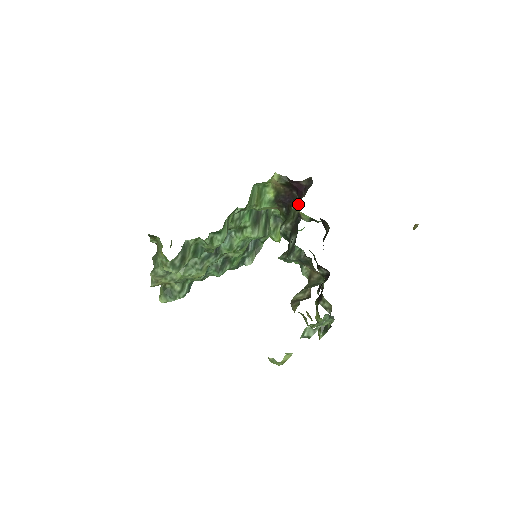
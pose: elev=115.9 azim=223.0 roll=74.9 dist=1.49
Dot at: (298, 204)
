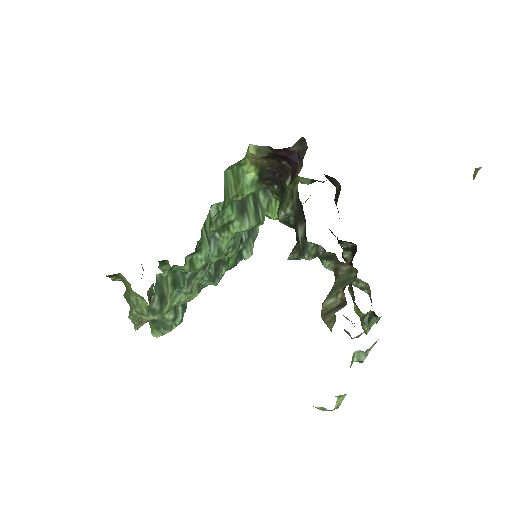
Dot at: occluded
